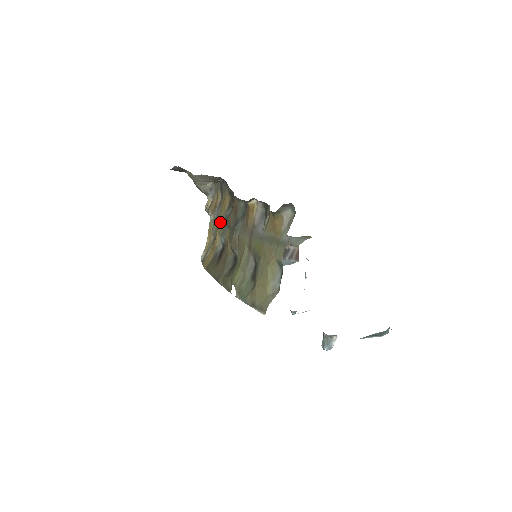
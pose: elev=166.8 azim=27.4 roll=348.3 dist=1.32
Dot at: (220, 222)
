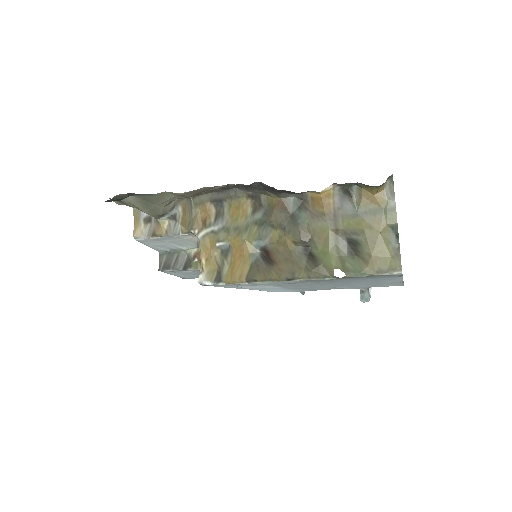
Dot at: (244, 229)
